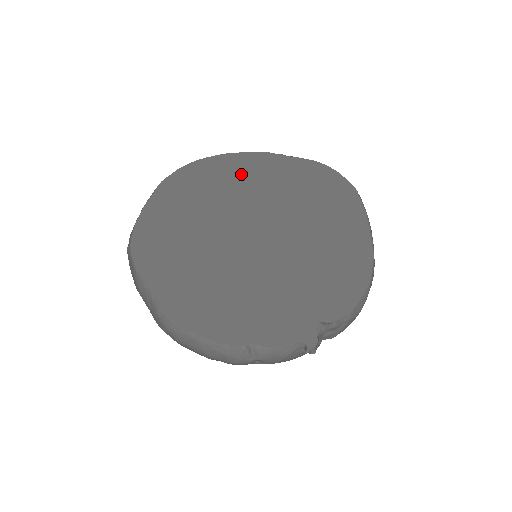
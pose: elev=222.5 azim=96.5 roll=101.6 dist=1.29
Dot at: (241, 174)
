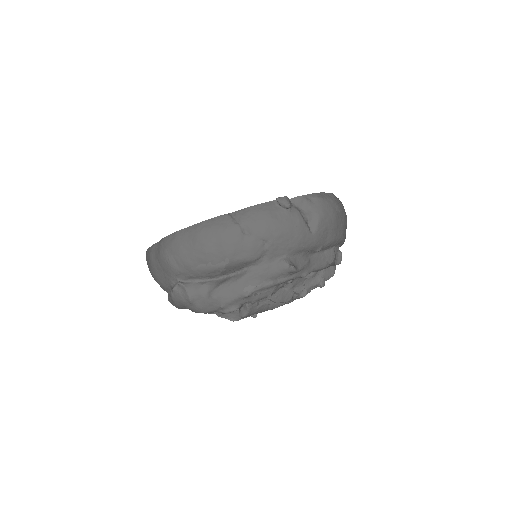
Dot at: occluded
